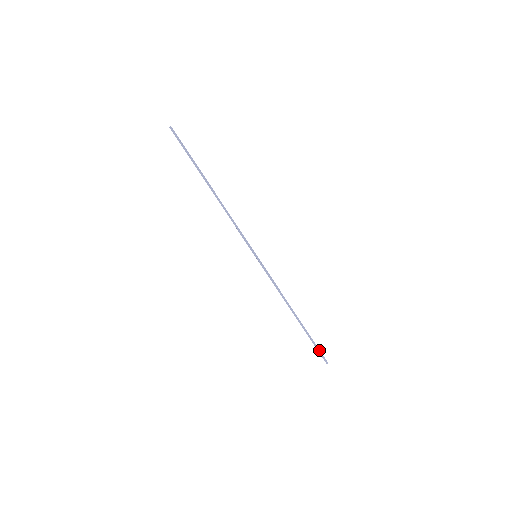
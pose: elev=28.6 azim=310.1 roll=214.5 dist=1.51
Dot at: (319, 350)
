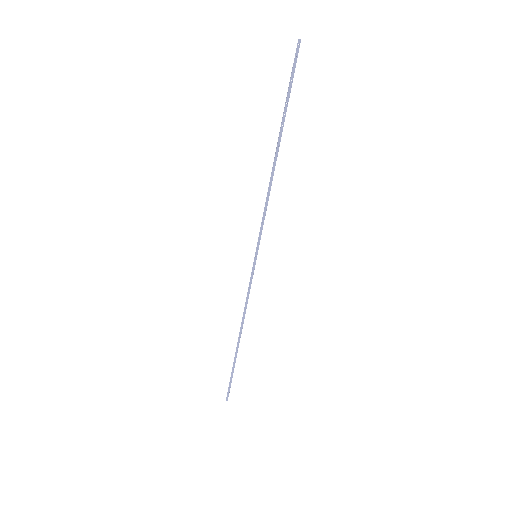
Dot at: (230, 384)
